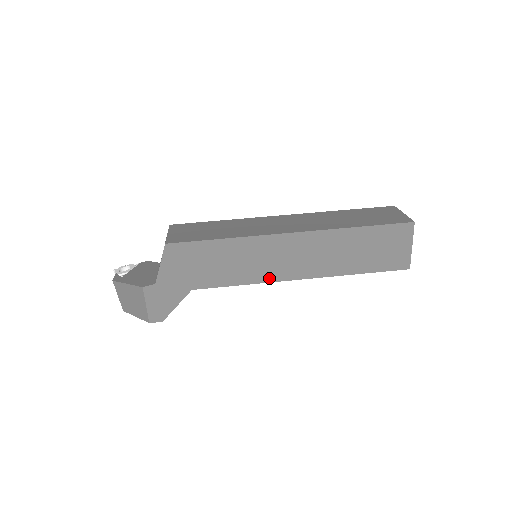
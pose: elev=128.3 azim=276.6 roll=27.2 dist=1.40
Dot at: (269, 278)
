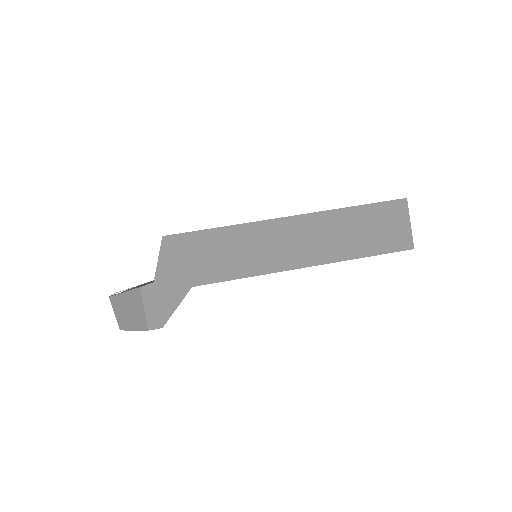
Dot at: (271, 268)
